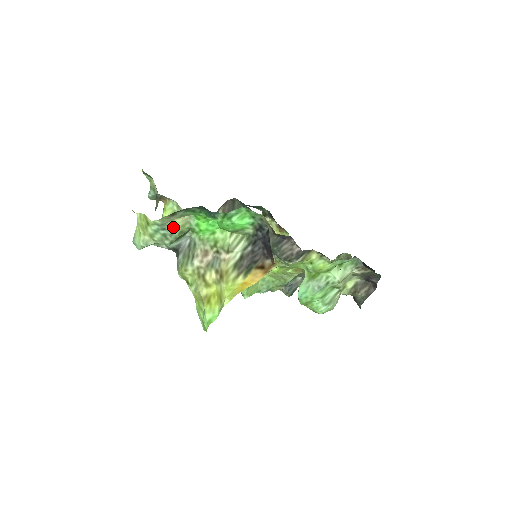
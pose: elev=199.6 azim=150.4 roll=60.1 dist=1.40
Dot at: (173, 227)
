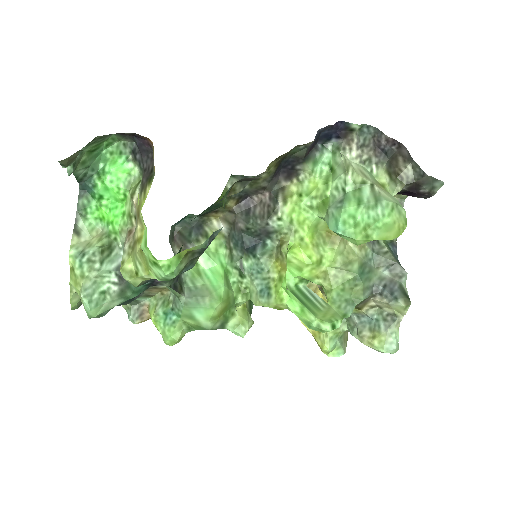
Dot at: (91, 247)
